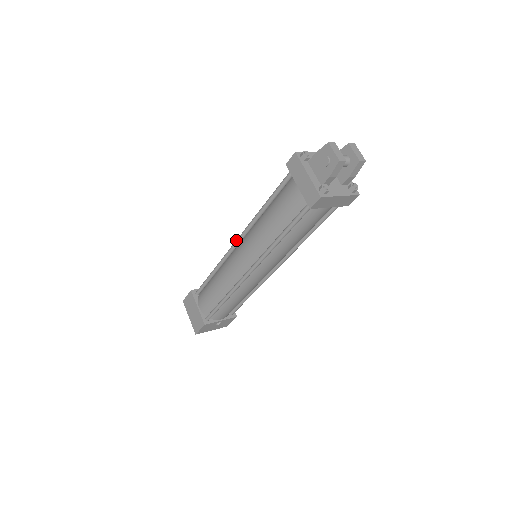
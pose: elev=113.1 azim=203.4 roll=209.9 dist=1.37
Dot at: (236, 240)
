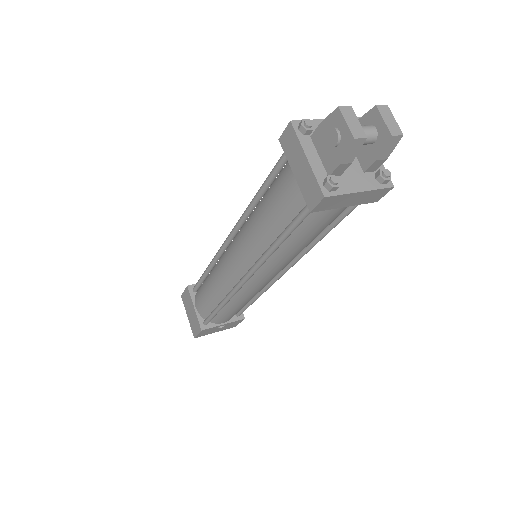
Dot at: (228, 236)
